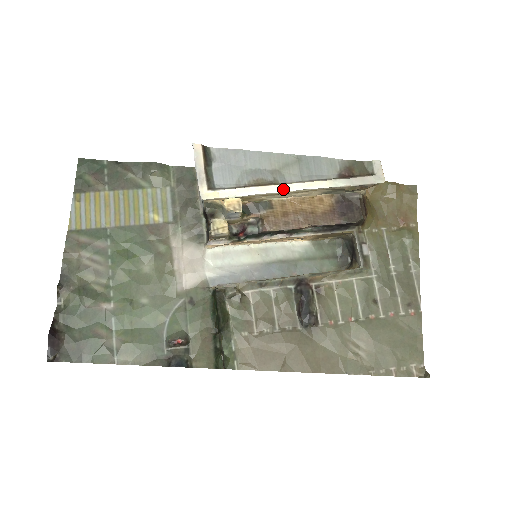
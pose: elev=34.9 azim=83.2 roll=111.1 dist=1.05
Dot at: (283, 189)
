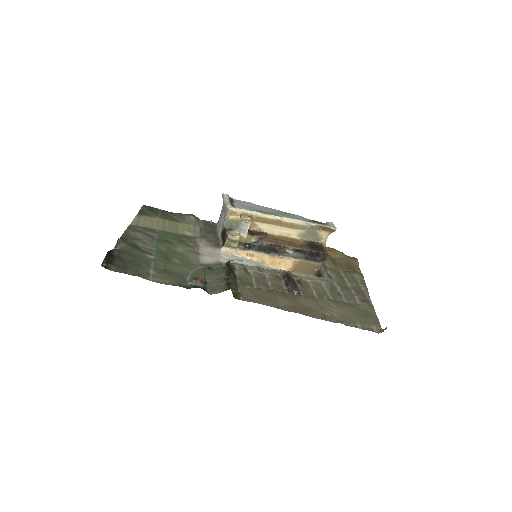
Dot at: (276, 217)
